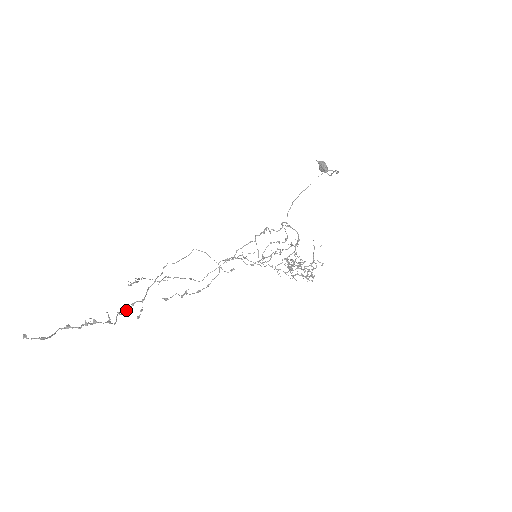
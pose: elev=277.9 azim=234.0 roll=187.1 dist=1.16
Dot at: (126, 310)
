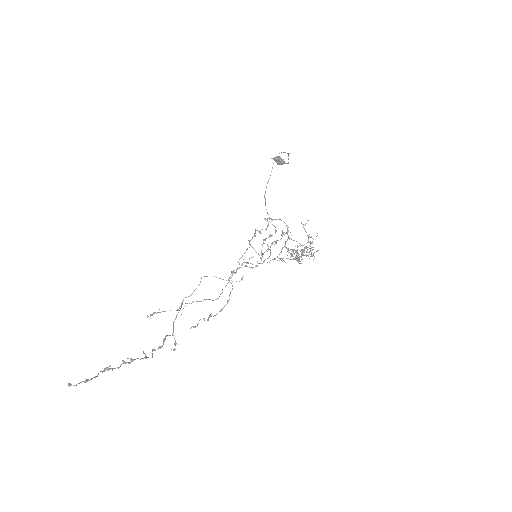
Dot at: occluded
